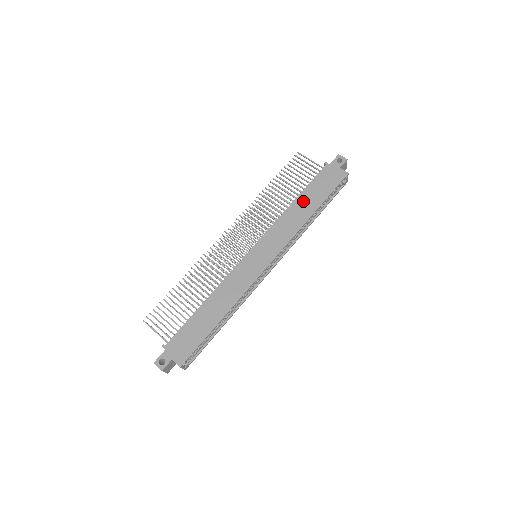
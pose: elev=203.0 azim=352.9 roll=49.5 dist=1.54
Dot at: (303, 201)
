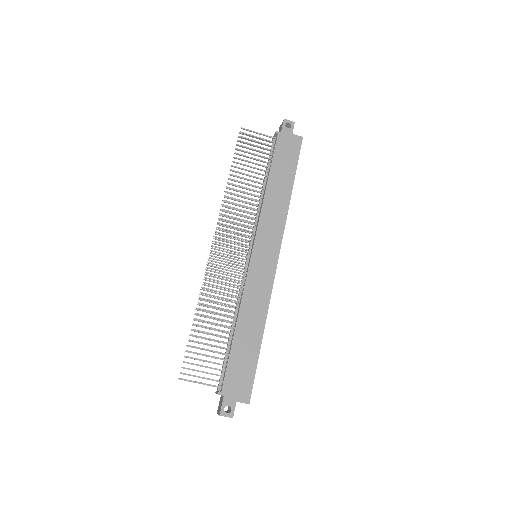
Dot at: (276, 181)
